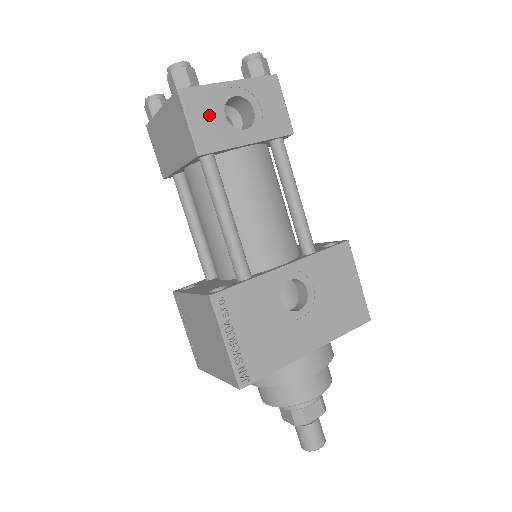
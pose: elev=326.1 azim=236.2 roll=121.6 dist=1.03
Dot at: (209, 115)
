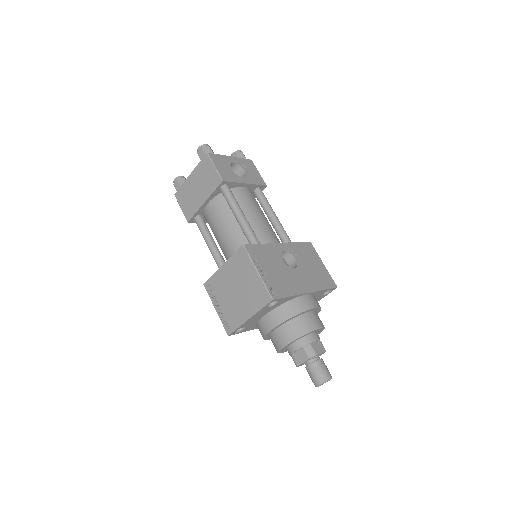
Dot at: (224, 166)
